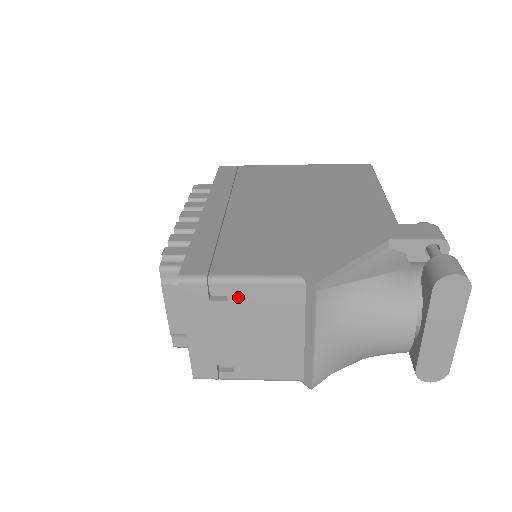
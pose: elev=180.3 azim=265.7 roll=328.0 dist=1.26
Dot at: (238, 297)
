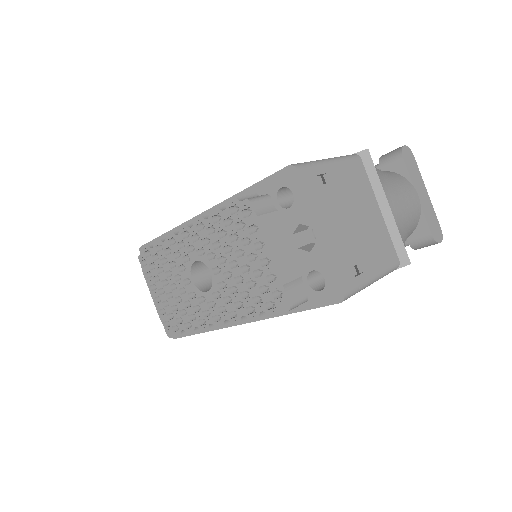
Dot at: (334, 177)
